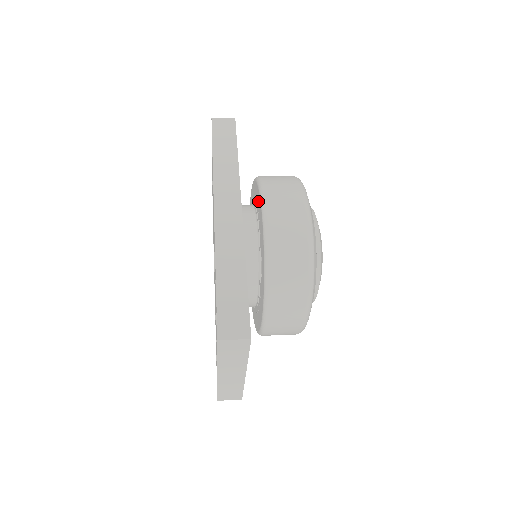
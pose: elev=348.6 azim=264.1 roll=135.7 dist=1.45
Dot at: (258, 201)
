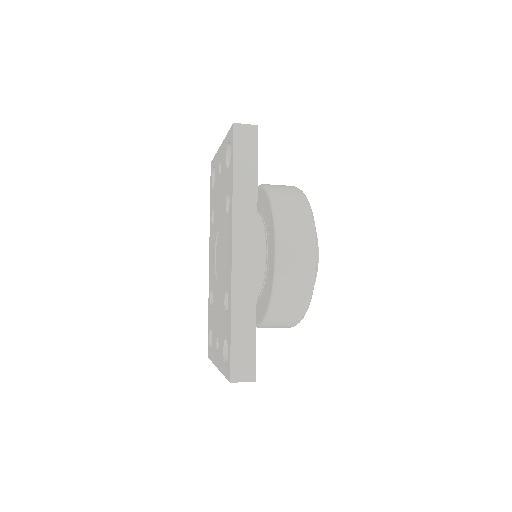
Dot at: (271, 234)
